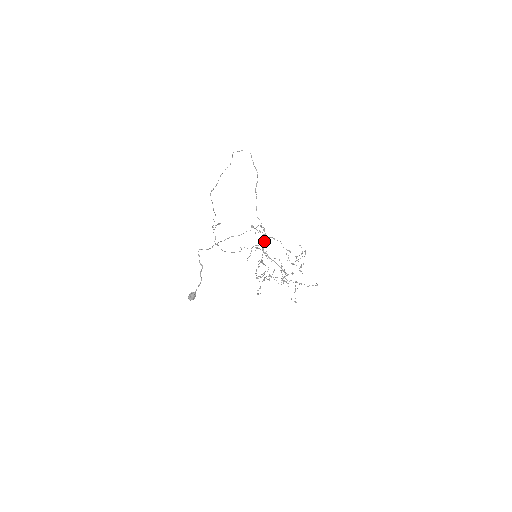
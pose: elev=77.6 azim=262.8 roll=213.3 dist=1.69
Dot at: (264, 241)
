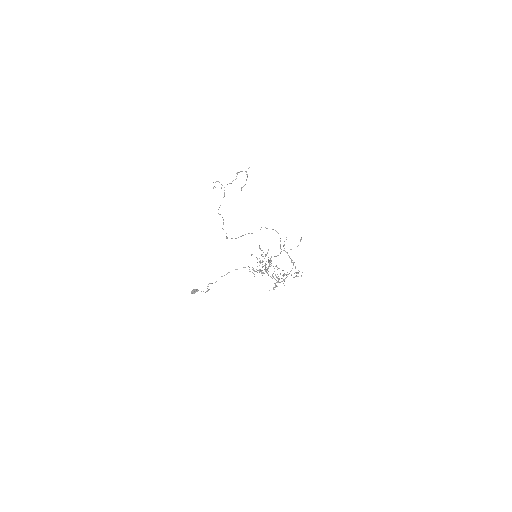
Dot at: (268, 267)
